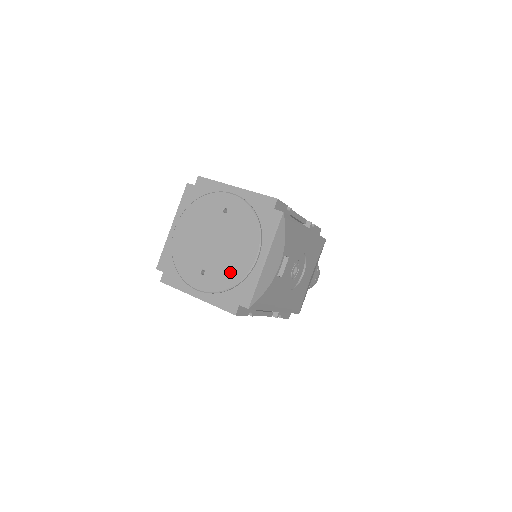
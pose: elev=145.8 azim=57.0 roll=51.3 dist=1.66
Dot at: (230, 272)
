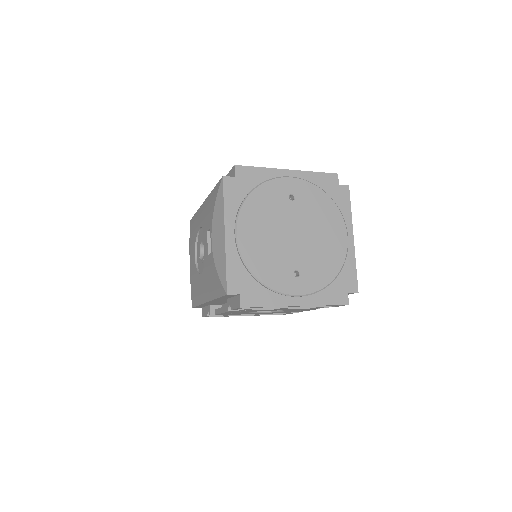
Dot at: (328, 261)
